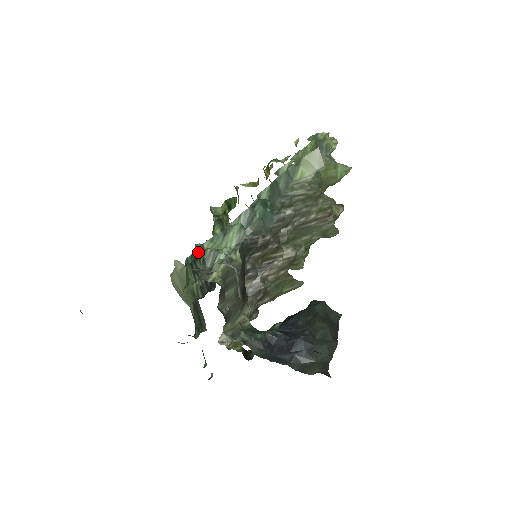
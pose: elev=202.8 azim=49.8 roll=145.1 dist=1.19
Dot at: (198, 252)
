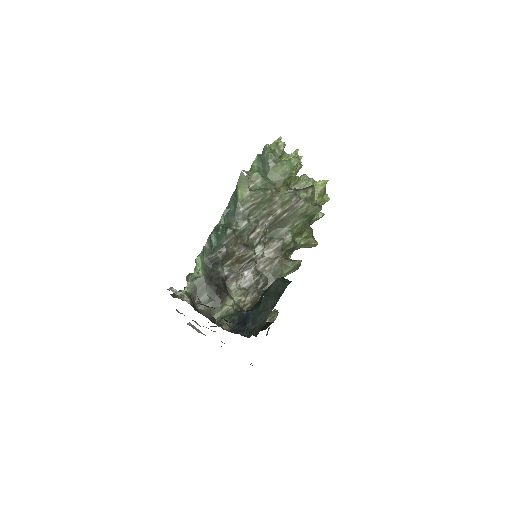
Dot at: occluded
